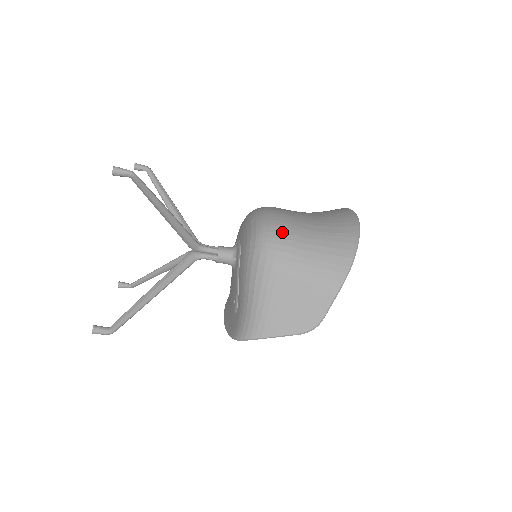
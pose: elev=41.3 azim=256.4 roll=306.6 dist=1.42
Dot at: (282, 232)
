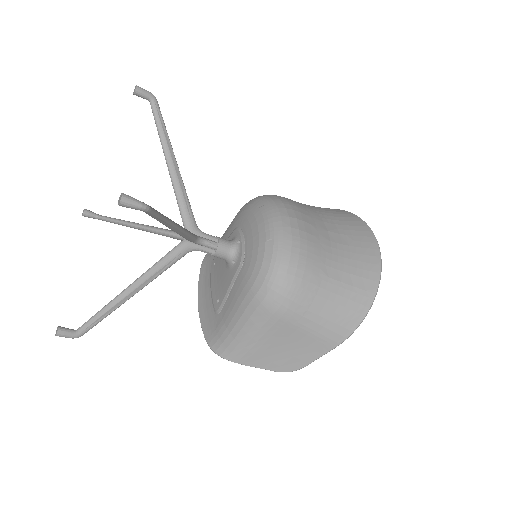
Dot at: (299, 276)
